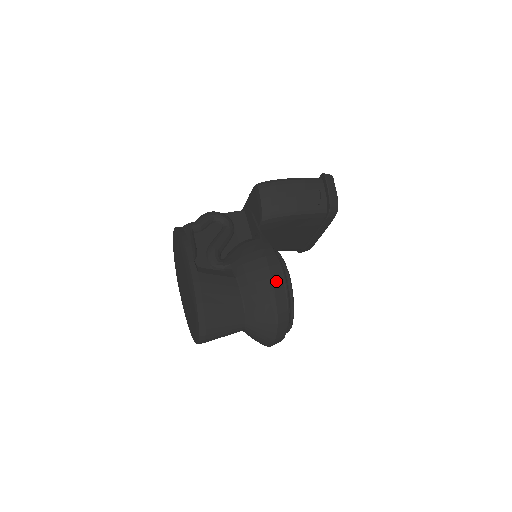
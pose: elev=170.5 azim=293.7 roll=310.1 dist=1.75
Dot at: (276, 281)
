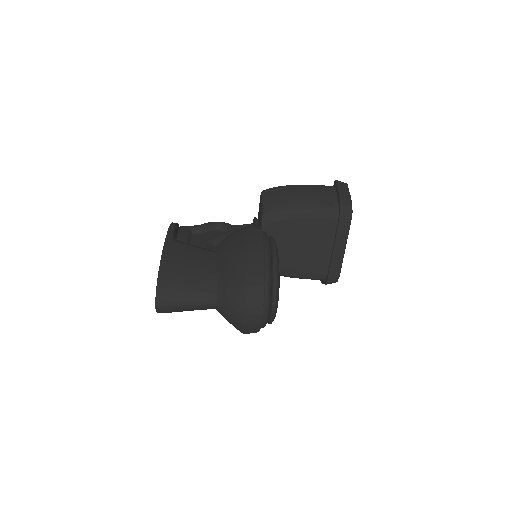
Dot at: (254, 245)
